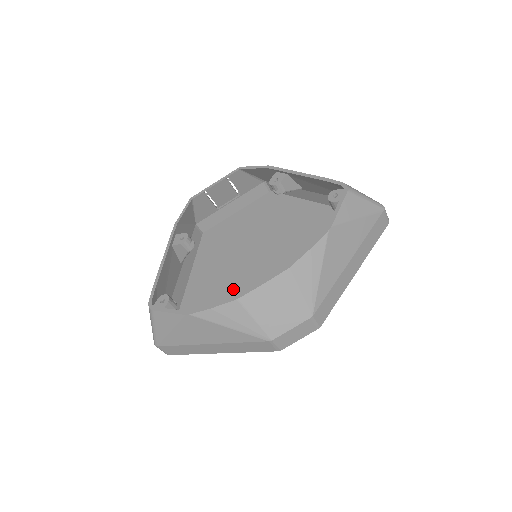
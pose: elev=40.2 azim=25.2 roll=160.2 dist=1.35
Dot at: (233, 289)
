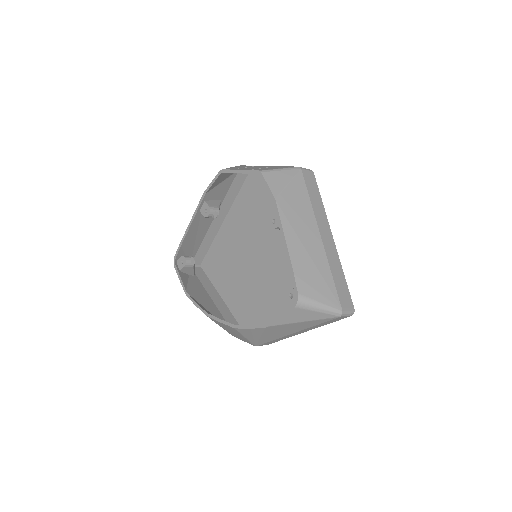
Dot at: (243, 258)
